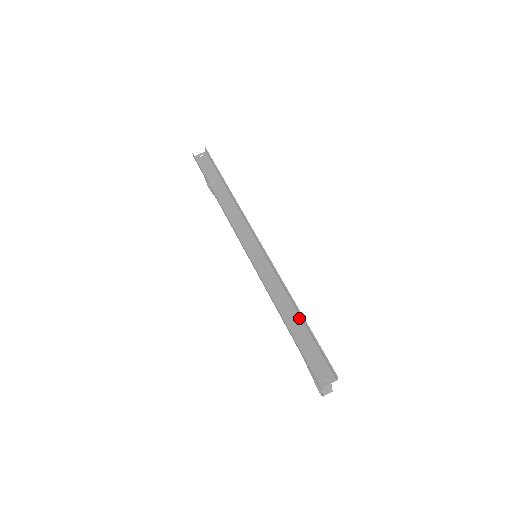
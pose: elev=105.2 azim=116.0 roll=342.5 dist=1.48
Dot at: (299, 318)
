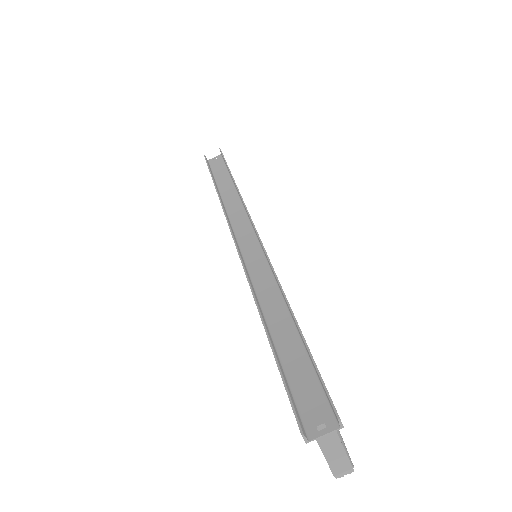
Dot at: (292, 324)
